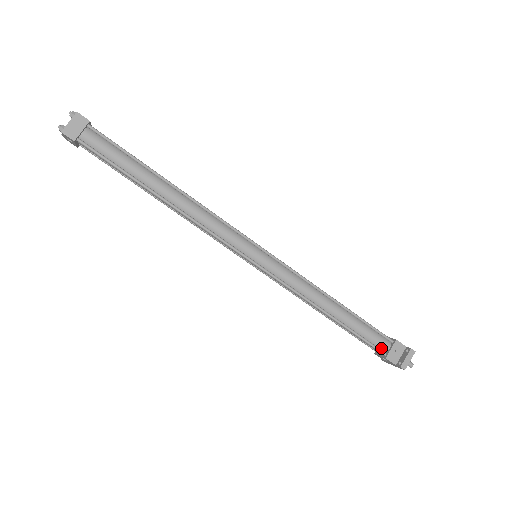
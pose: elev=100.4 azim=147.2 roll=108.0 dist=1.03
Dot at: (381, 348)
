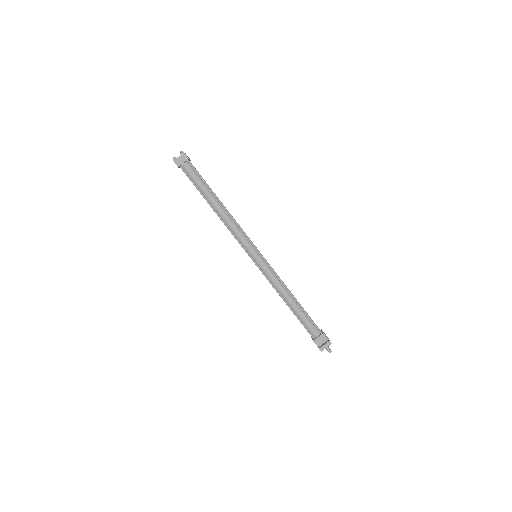
Dot at: (313, 334)
